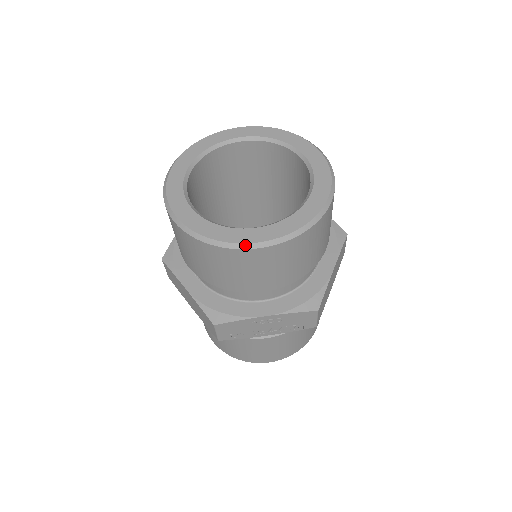
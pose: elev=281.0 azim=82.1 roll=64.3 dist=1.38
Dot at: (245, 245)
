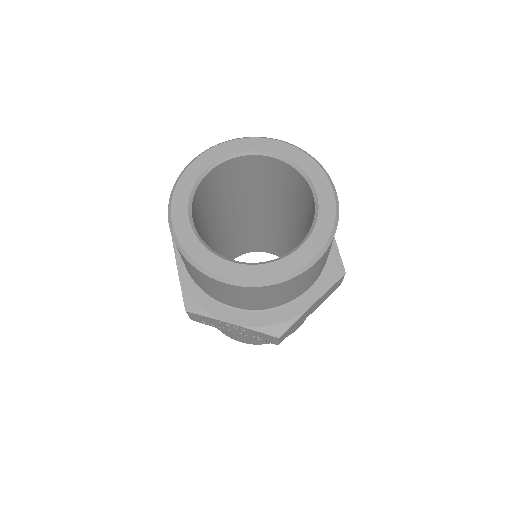
Dot at: (215, 276)
